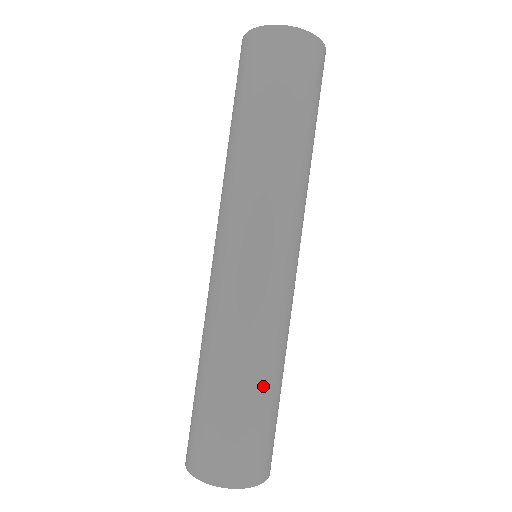
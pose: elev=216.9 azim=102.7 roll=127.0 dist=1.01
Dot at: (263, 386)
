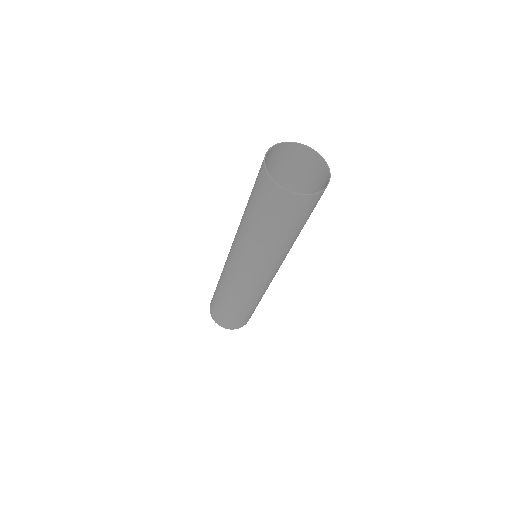
Dot at: (250, 309)
